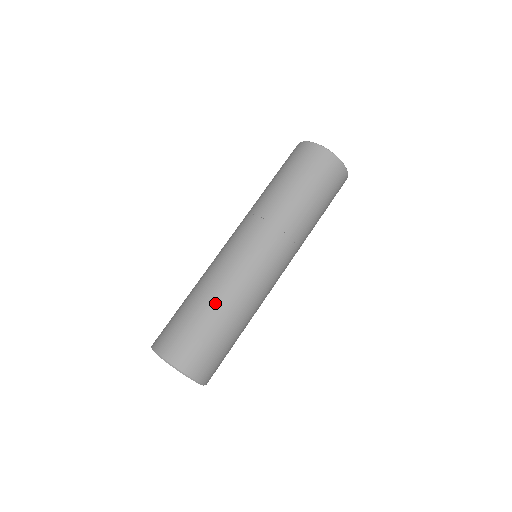
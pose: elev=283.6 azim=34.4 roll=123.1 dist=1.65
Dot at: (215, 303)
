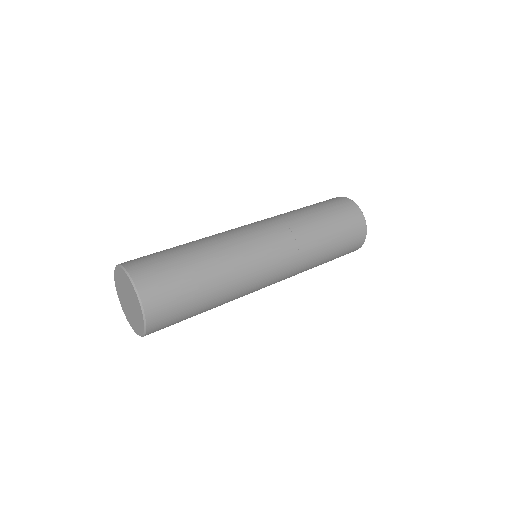
Dot at: (192, 242)
